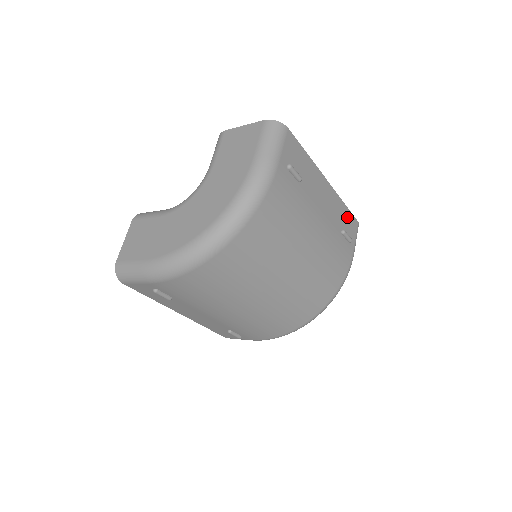
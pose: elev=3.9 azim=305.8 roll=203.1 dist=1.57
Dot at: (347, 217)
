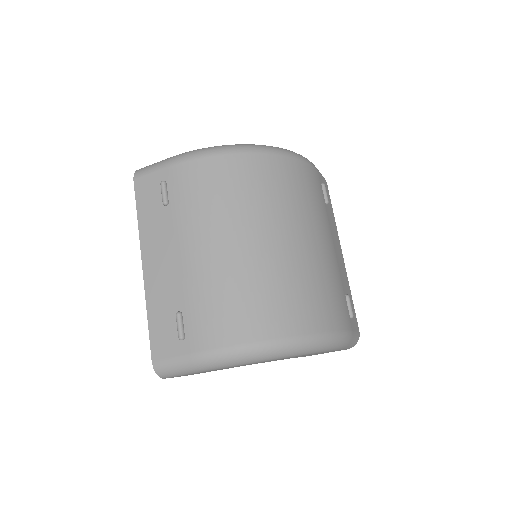
Dot at: (351, 304)
